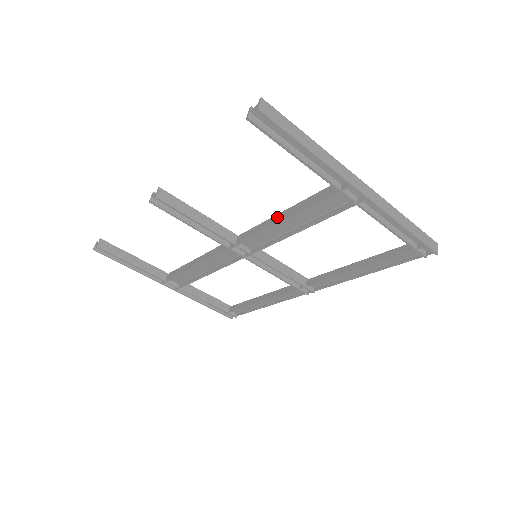
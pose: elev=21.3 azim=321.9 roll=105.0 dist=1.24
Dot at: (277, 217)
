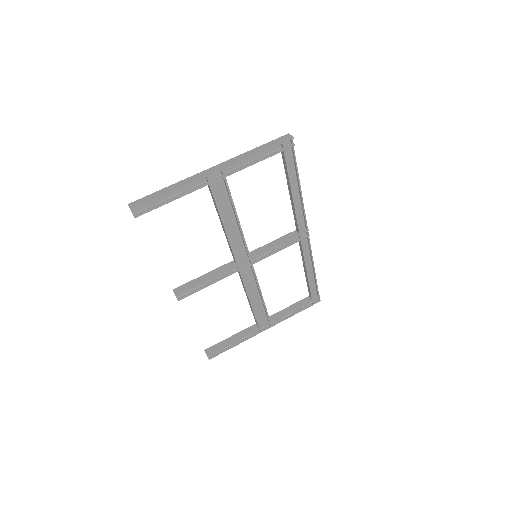
Dot at: (223, 229)
